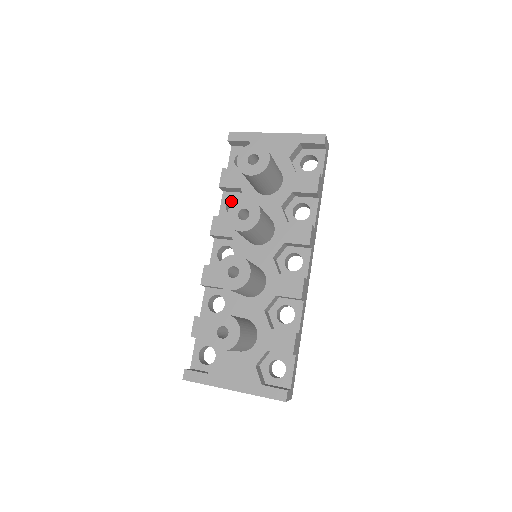
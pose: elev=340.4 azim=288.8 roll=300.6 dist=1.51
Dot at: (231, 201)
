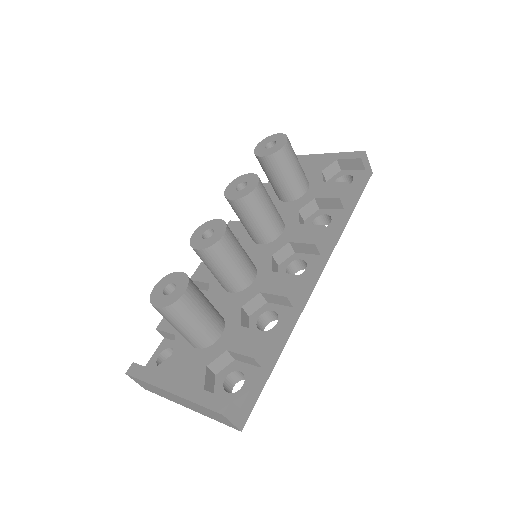
Dot at: occluded
